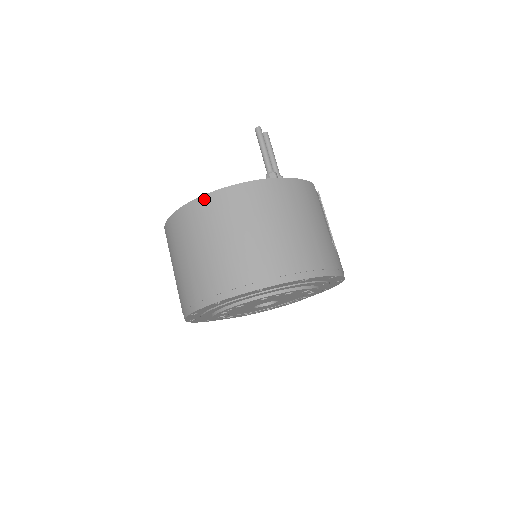
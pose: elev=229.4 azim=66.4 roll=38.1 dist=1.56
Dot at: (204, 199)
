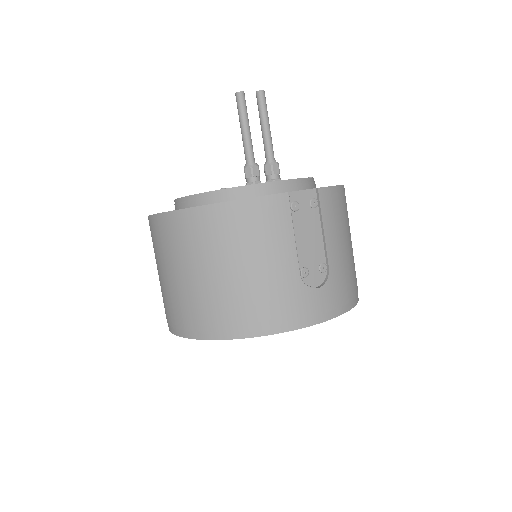
Dot at: (151, 220)
